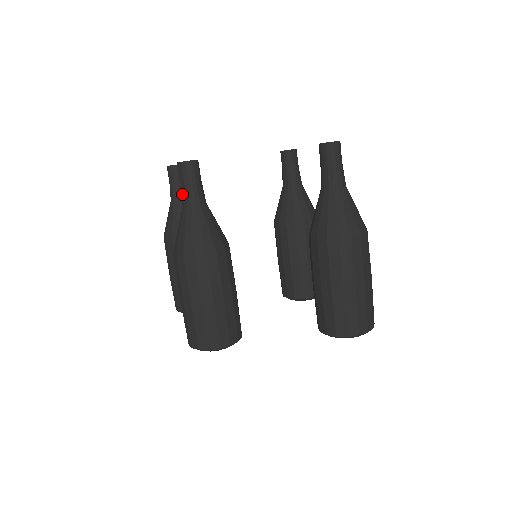
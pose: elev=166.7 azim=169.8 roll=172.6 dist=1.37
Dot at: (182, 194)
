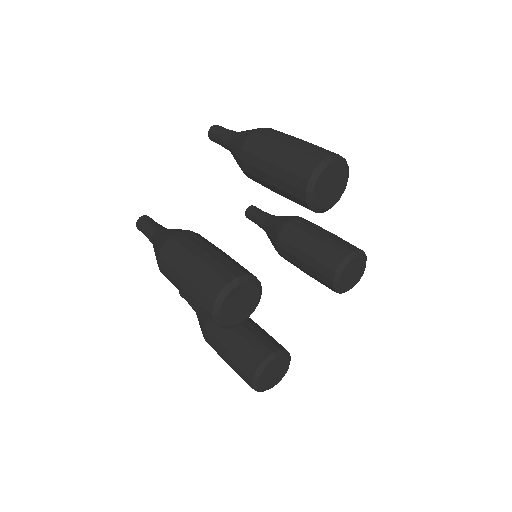
Dot at: (147, 237)
